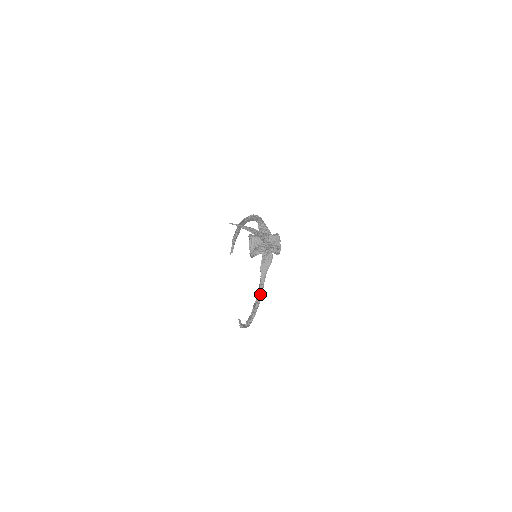
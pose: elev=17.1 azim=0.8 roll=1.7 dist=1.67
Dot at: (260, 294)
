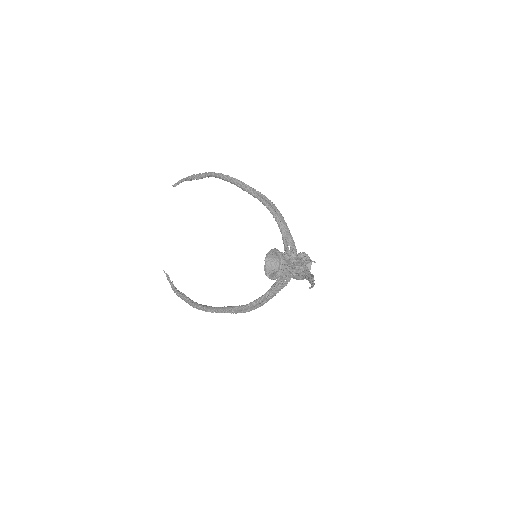
Dot at: (253, 309)
